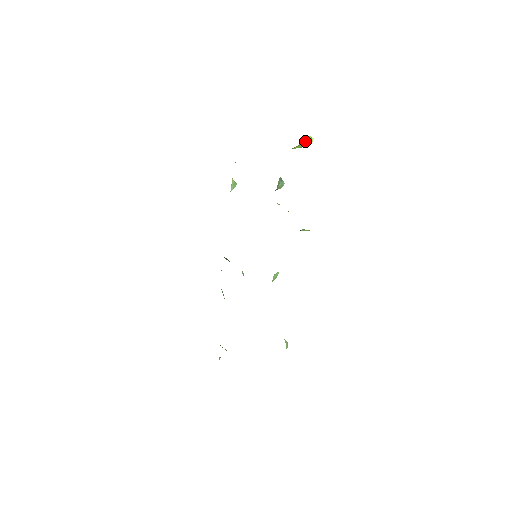
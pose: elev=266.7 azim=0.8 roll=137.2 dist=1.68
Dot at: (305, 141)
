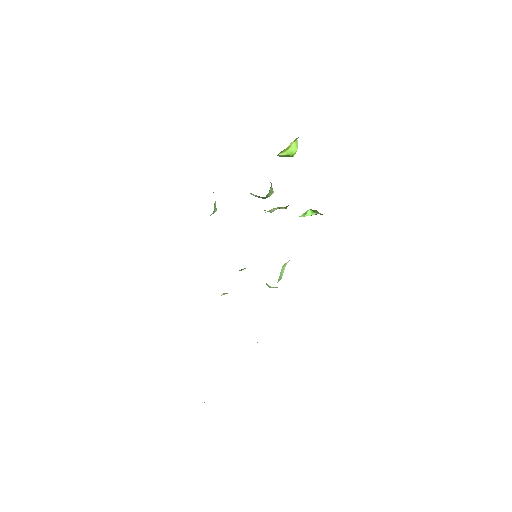
Dot at: (293, 145)
